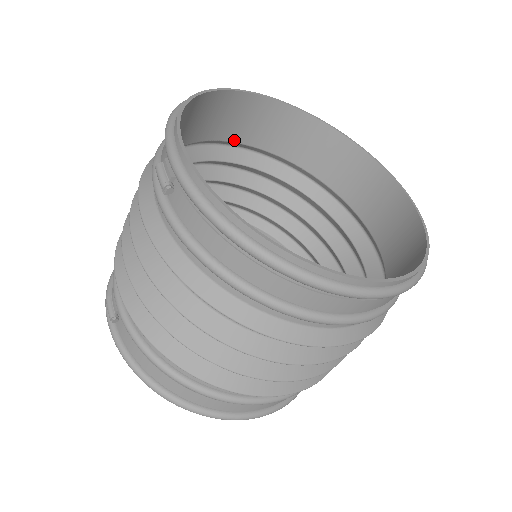
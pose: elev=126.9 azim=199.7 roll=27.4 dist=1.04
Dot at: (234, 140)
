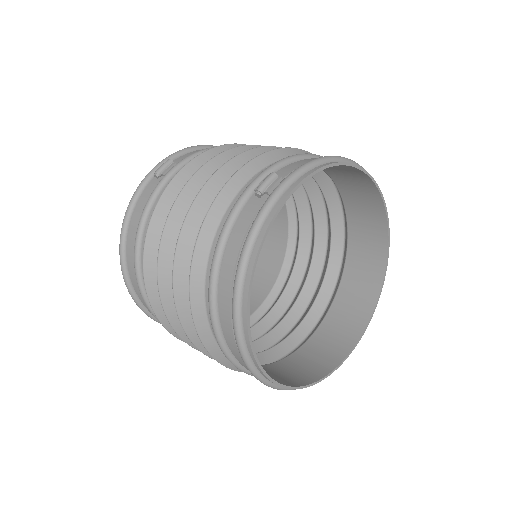
Dot at: (342, 194)
